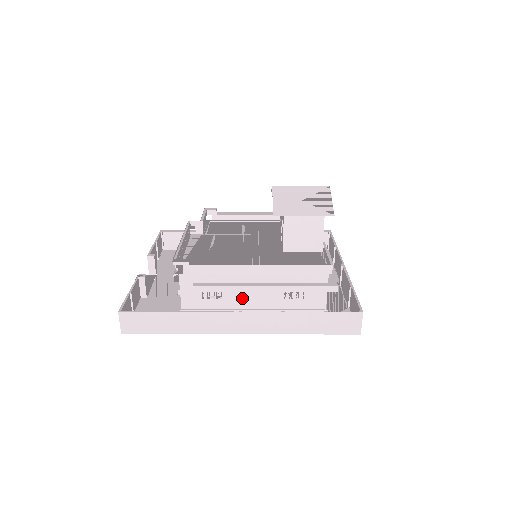
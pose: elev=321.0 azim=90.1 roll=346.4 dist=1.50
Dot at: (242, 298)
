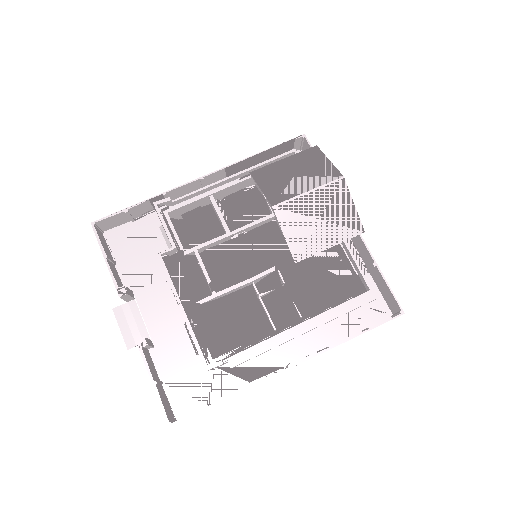
Dot at: occluded
